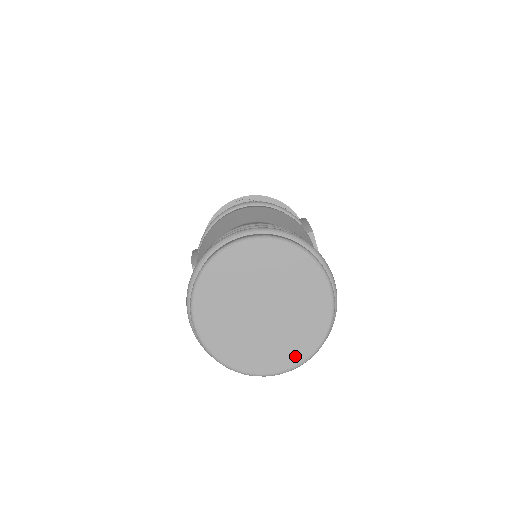
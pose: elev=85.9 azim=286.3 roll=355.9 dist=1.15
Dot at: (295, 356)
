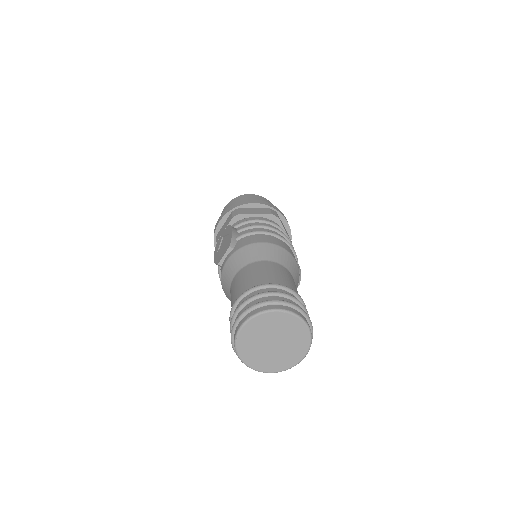
Dot at: (265, 368)
